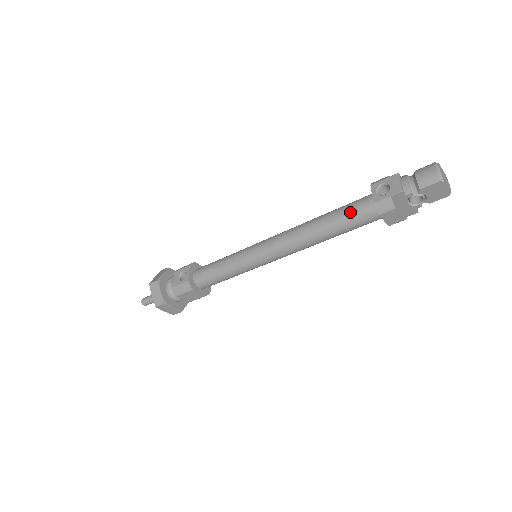
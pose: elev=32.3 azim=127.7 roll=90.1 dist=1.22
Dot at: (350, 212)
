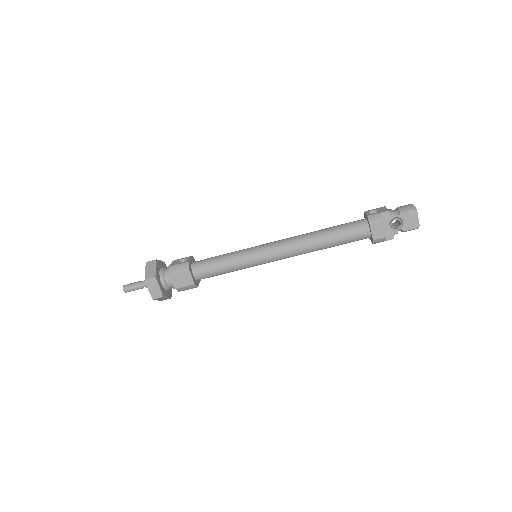
Dot at: (346, 225)
